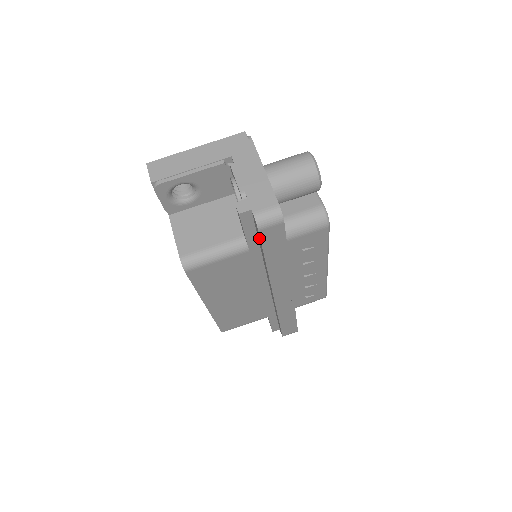
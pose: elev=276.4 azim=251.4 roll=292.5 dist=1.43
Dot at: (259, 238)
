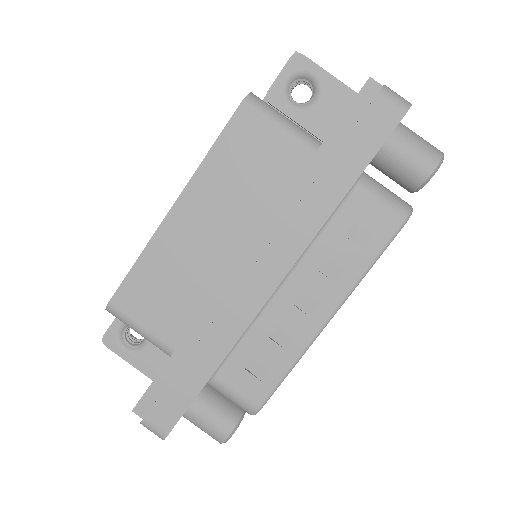
Dot at: (357, 121)
